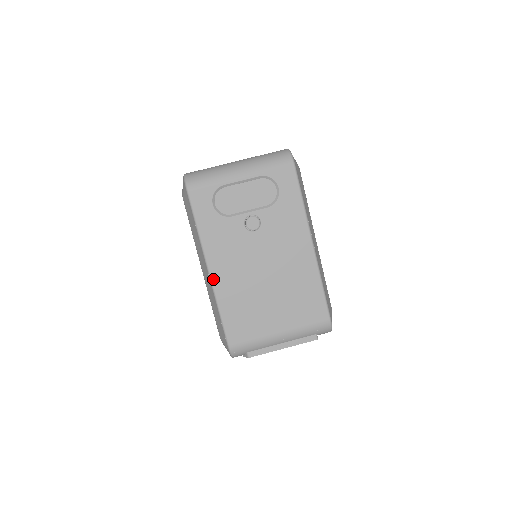
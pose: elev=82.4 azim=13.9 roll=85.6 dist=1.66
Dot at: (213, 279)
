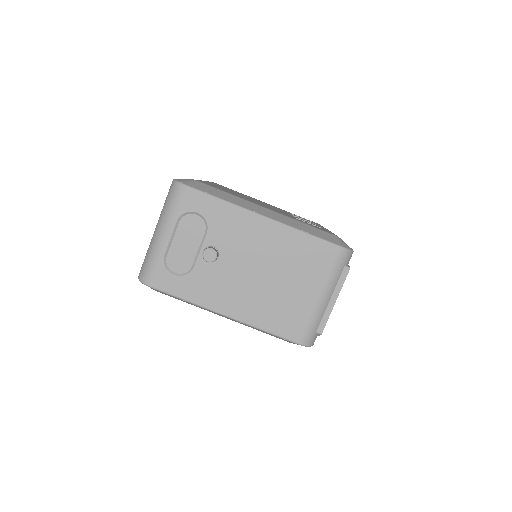
Dot at: (234, 317)
